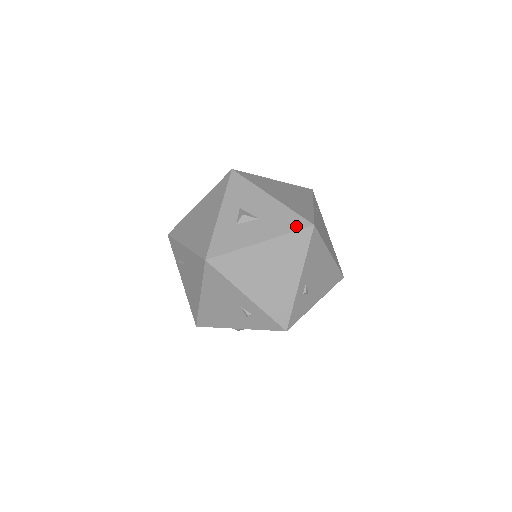
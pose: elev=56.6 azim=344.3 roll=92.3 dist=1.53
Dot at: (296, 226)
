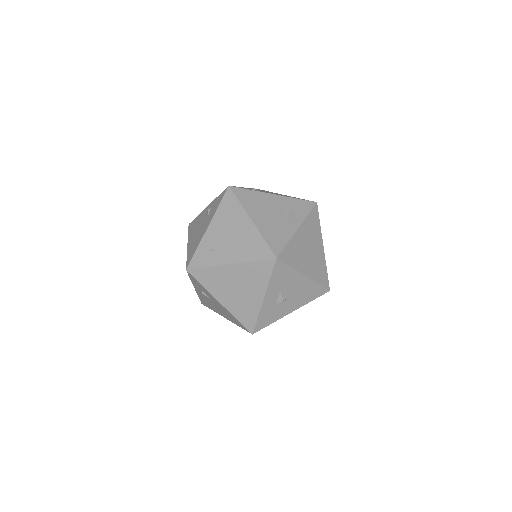
Dot at: (318, 295)
